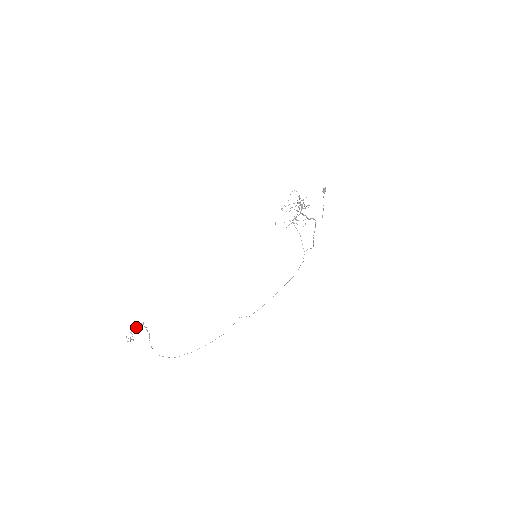
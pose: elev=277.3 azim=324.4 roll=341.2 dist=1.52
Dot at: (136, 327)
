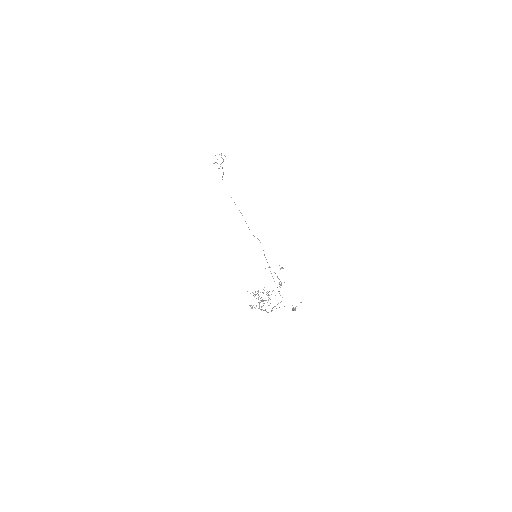
Dot at: (221, 157)
